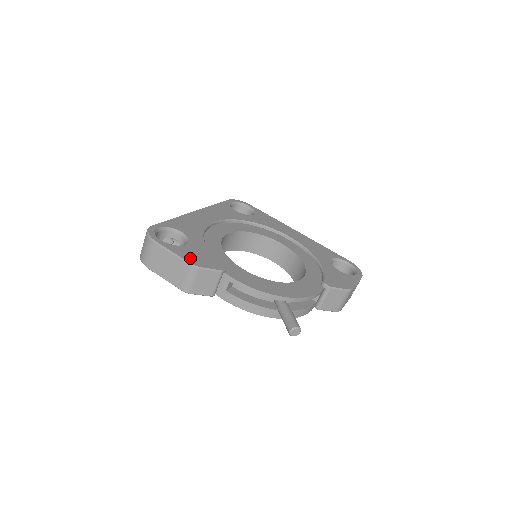
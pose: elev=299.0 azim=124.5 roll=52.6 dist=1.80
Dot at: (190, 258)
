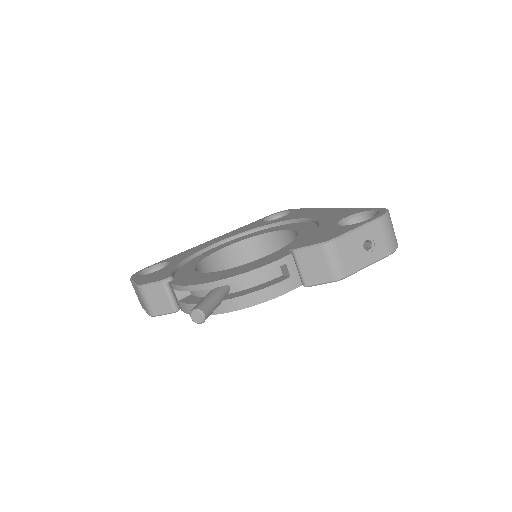
Dot at: (143, 280)
